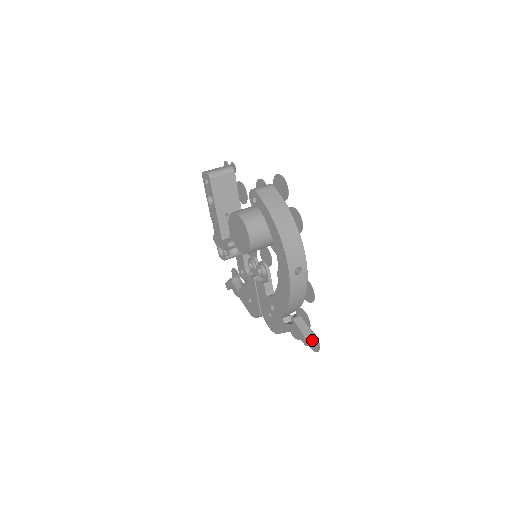
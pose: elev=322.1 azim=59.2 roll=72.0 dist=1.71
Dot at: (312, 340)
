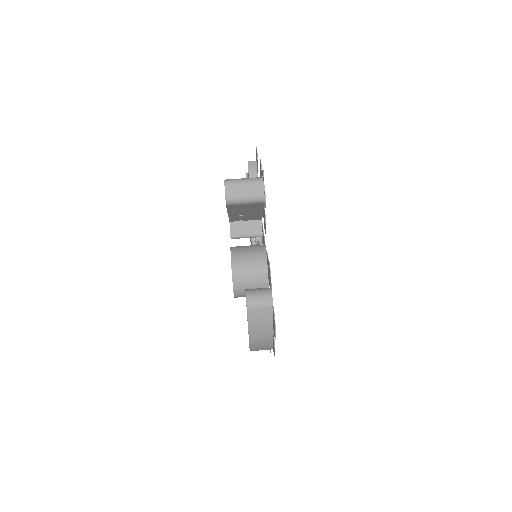
Dot at: occluded
